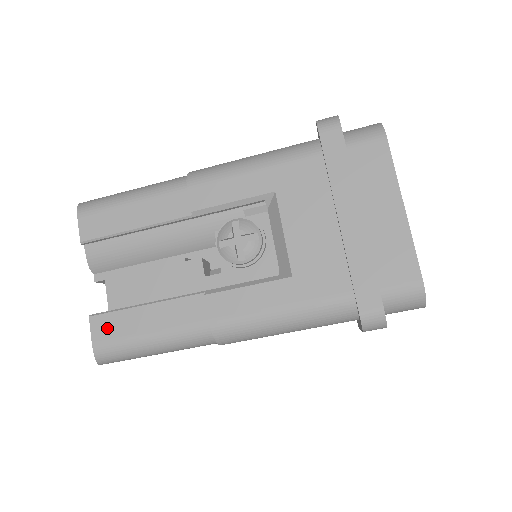
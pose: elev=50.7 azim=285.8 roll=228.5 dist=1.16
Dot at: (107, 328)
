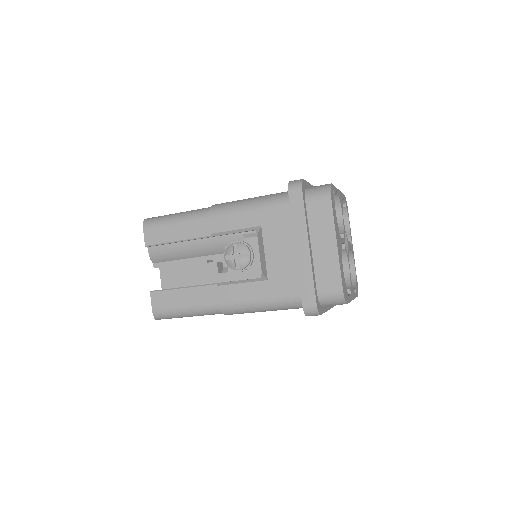
Dot at: (160, 300)
